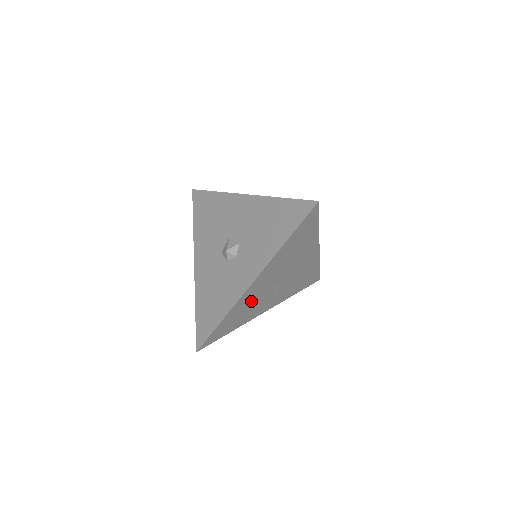
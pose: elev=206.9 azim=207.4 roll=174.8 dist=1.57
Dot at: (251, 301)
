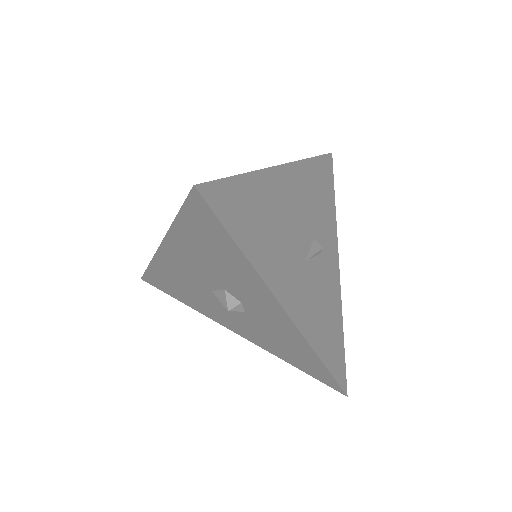
Dot at: (314, 304)
